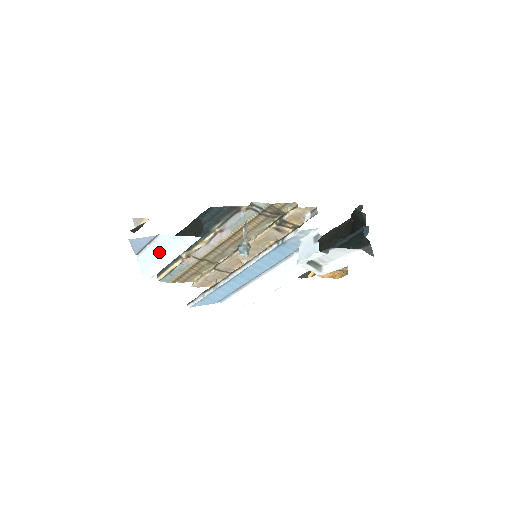
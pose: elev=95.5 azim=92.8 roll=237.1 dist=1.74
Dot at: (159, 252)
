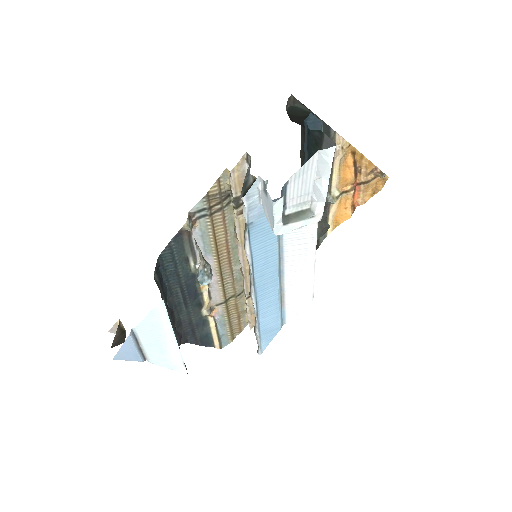
Dot at: (155, 343)
